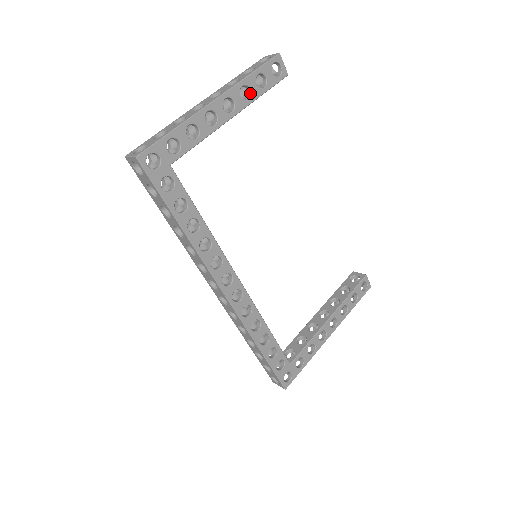
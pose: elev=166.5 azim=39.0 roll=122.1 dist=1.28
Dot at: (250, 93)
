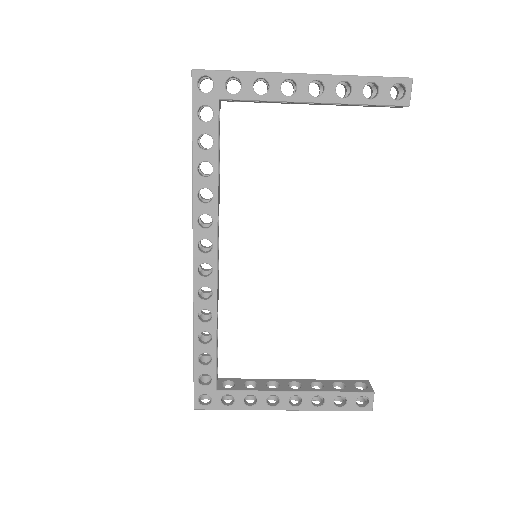
Dot at: (349, 94)
